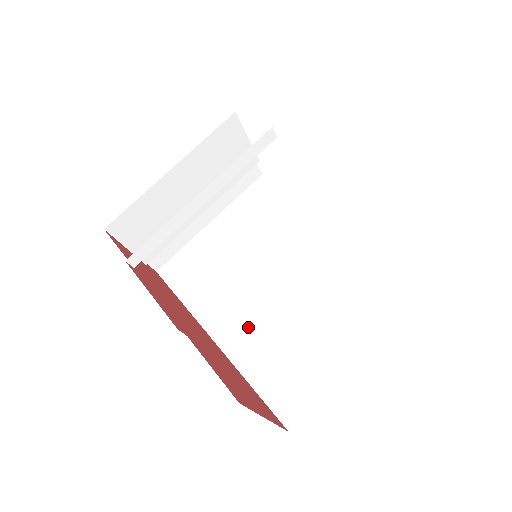
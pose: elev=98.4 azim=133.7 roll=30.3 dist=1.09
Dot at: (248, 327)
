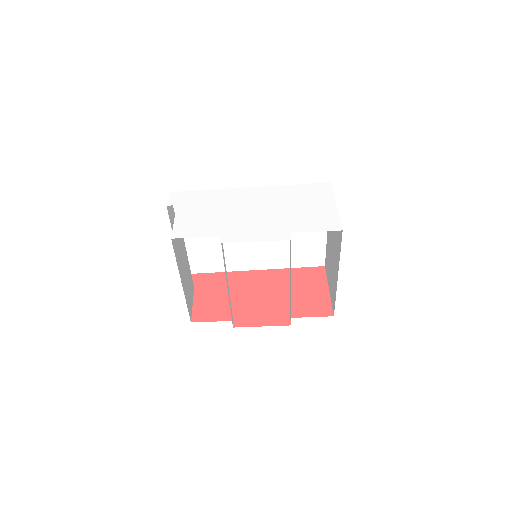
Dot at: (266, 255)
